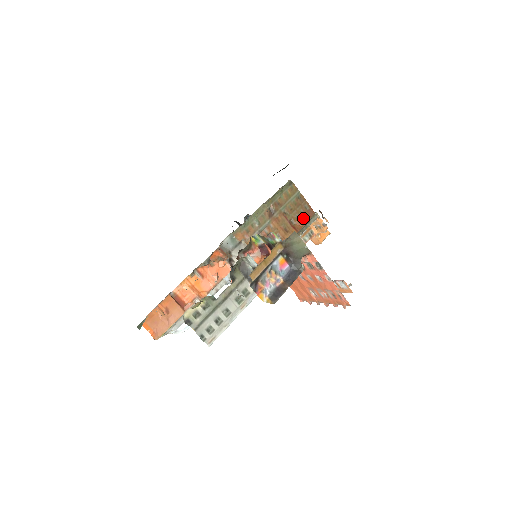
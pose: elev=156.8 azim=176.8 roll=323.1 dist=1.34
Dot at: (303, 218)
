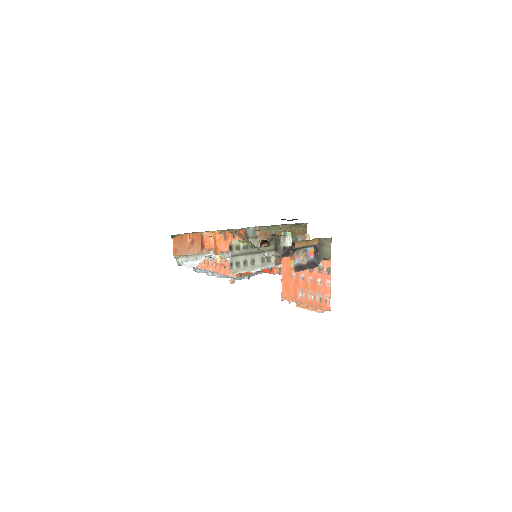
Dot at: occluded
